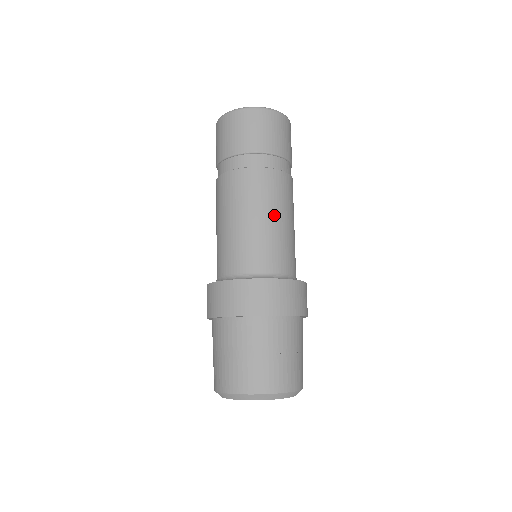
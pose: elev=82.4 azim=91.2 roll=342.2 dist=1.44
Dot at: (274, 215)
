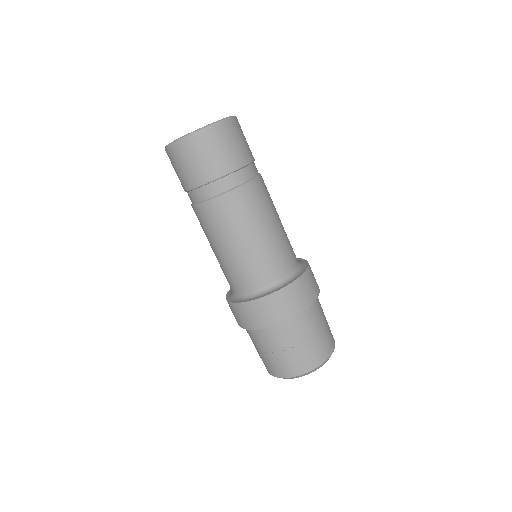
Dot at: (262, 228)
